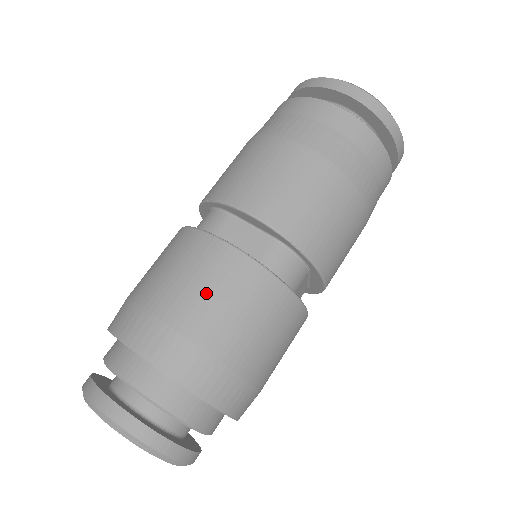
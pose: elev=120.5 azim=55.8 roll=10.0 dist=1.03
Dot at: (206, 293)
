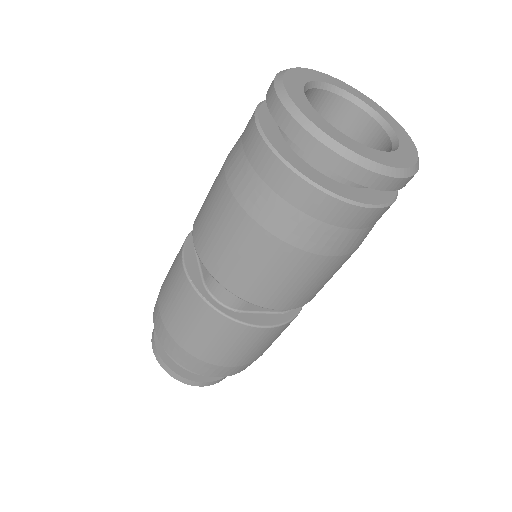
Dot at: (170, 295)
